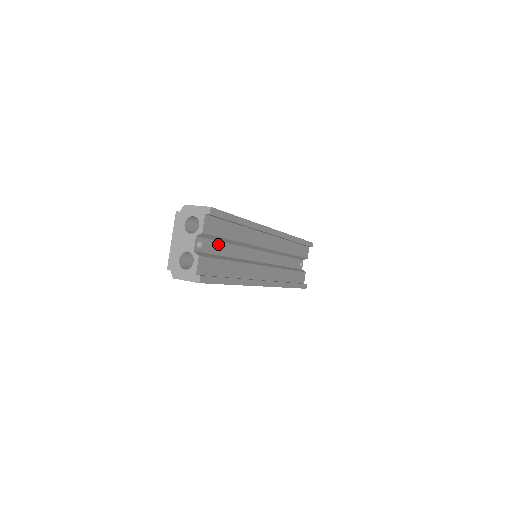
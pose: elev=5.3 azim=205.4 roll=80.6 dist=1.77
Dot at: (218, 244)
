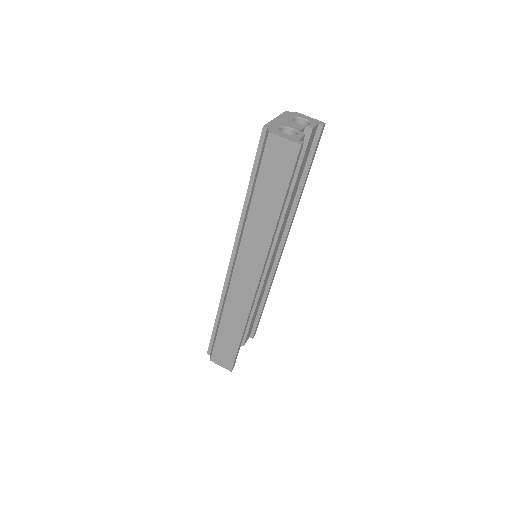
Dot at: occluded
